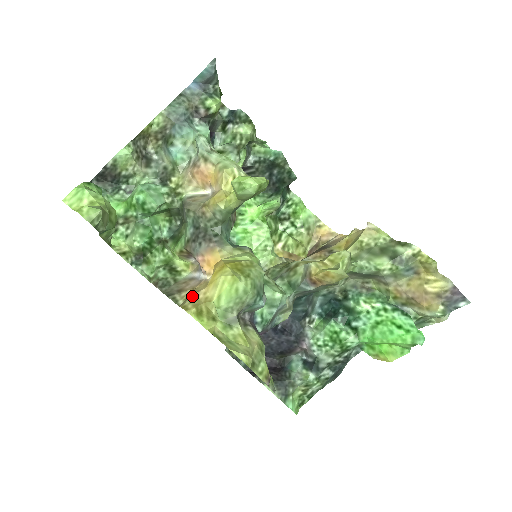
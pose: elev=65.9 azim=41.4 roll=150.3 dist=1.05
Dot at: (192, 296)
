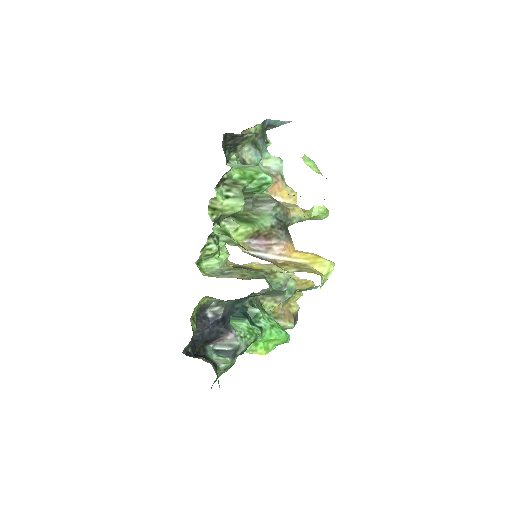
Dot at: (307, 267)
